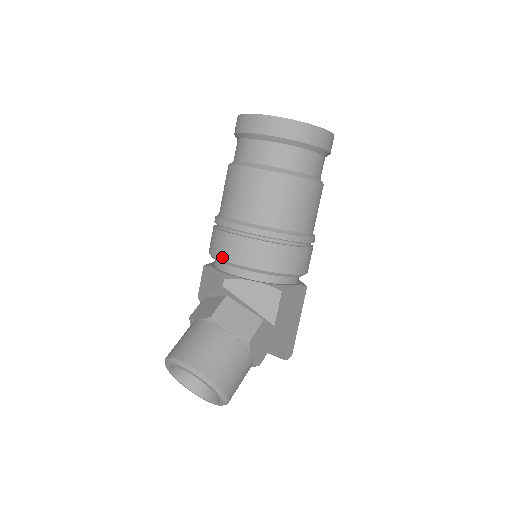
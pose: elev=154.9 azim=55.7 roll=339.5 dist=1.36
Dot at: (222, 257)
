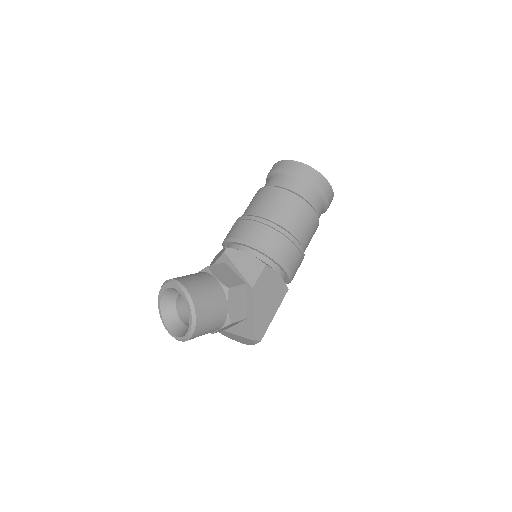
Dot at: (231, 236)
